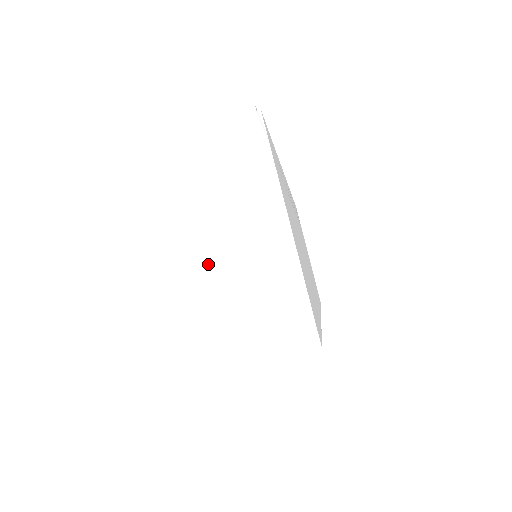
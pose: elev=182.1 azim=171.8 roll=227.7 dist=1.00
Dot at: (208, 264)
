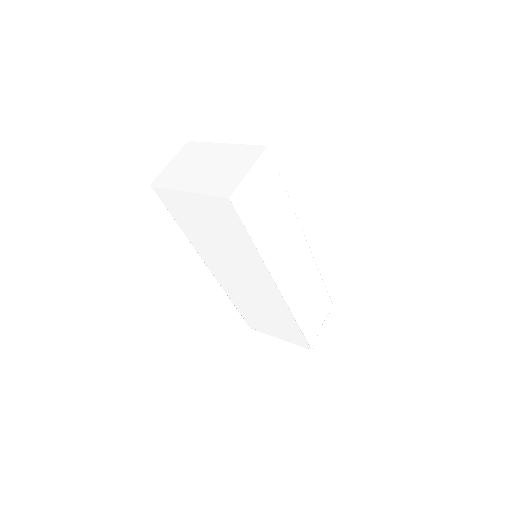
Dot at: (211, 169)
